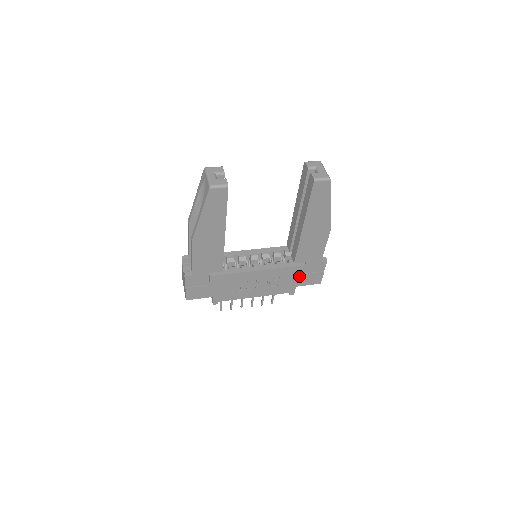
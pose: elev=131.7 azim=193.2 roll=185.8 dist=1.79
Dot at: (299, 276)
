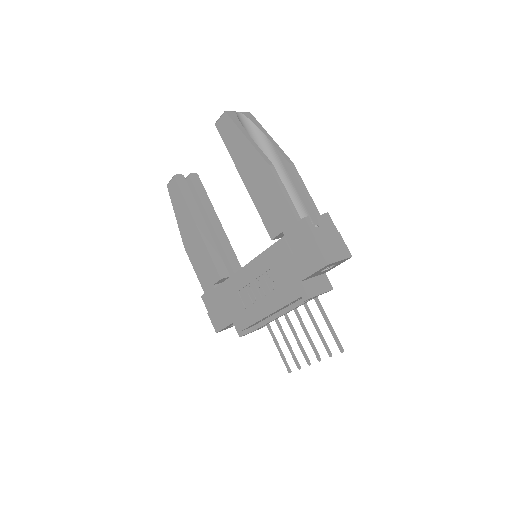
Dot at: (291, 260)
